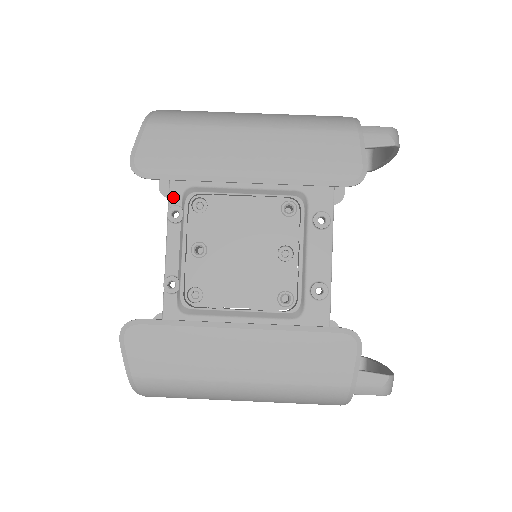
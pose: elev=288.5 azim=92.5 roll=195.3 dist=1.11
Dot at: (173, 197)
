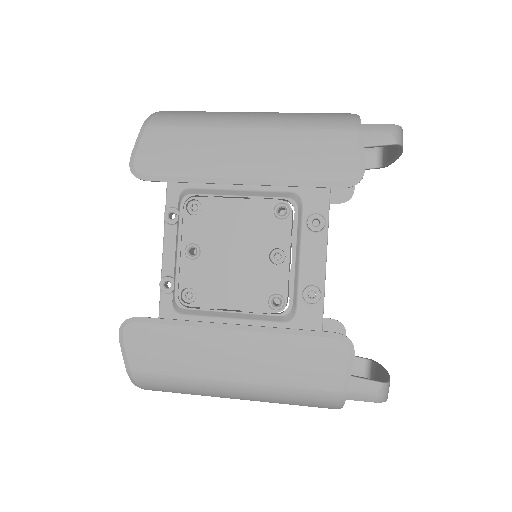
Dot at: (170, 199)
